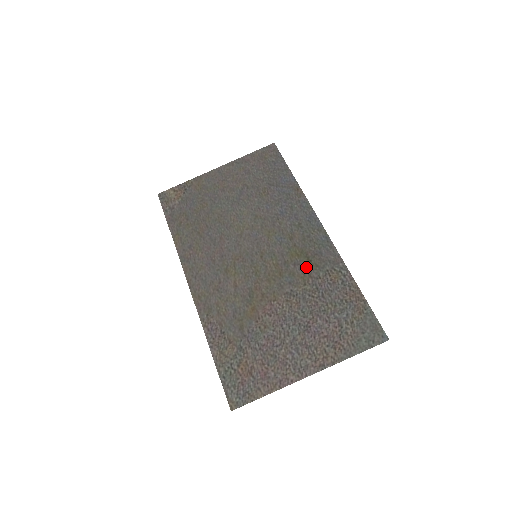
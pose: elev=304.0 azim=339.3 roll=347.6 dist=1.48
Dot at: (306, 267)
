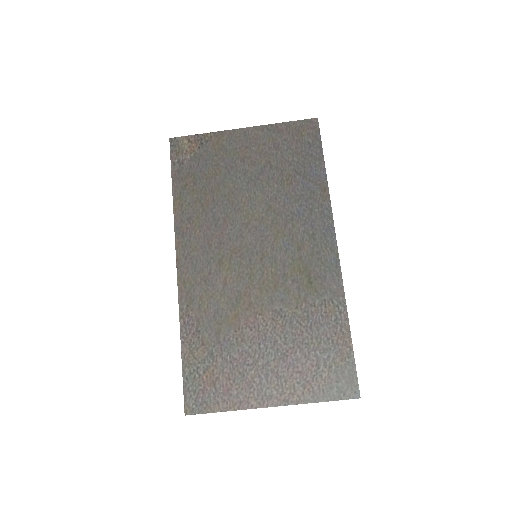
Dot at: (304, 288)
